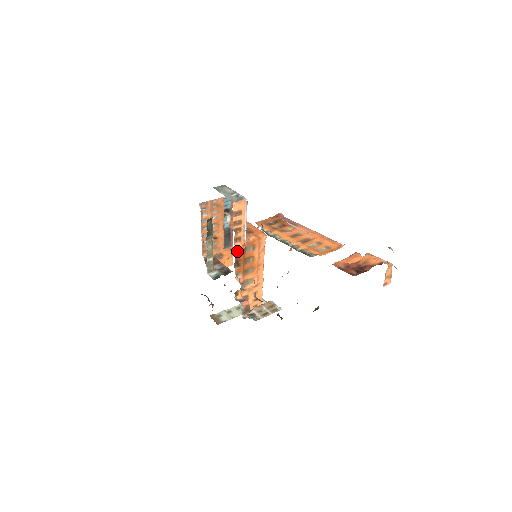
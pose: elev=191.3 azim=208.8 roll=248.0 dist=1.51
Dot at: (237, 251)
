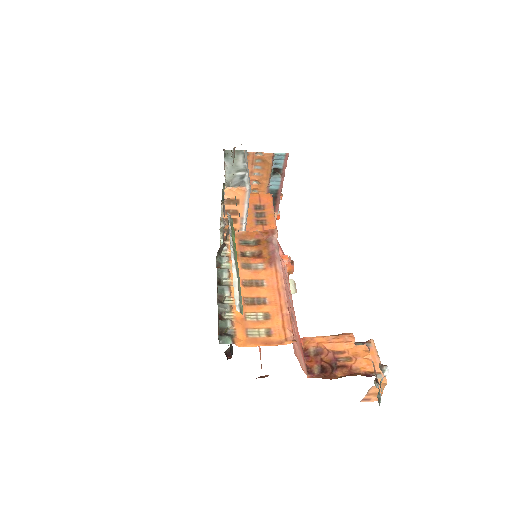
Dot at: occluded
